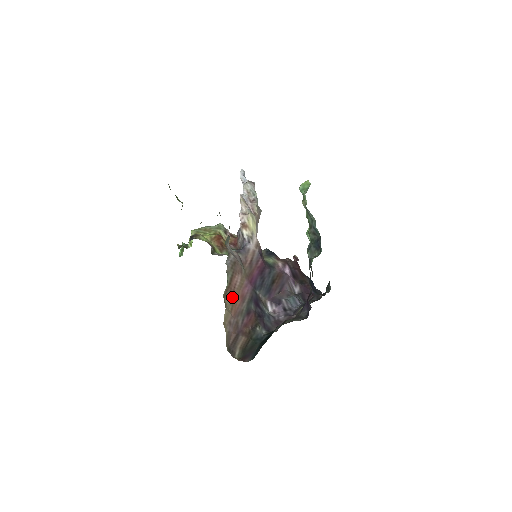
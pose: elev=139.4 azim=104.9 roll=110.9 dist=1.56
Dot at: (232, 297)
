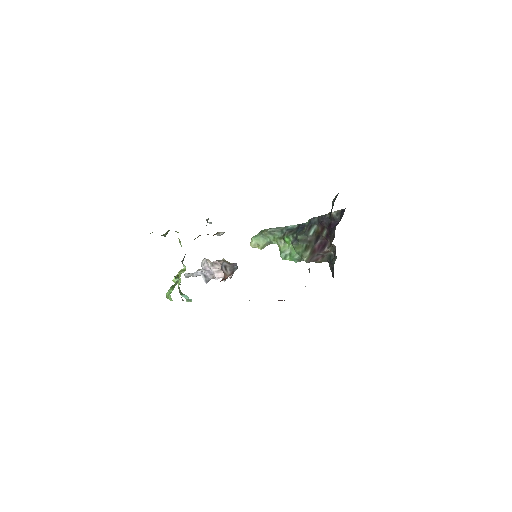
Dot at: occluded
